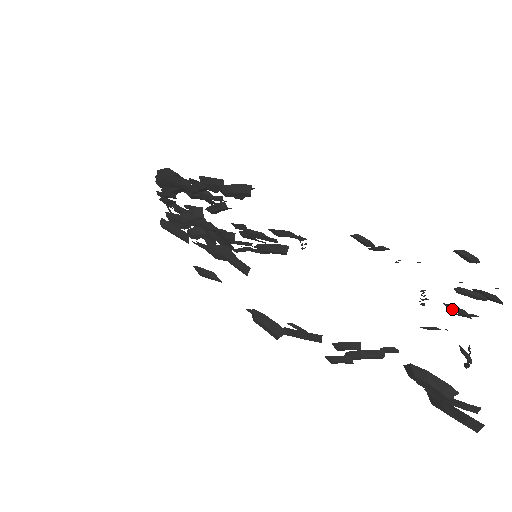
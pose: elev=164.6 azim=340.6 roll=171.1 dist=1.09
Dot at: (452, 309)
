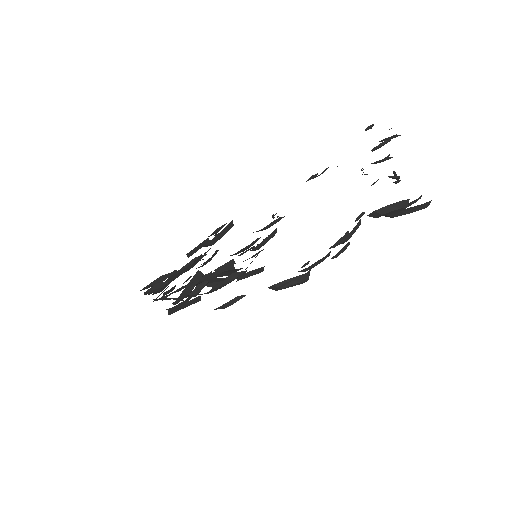
Dot at: occluded
